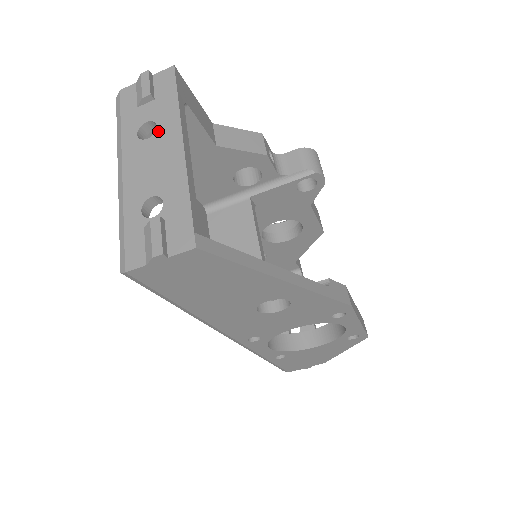
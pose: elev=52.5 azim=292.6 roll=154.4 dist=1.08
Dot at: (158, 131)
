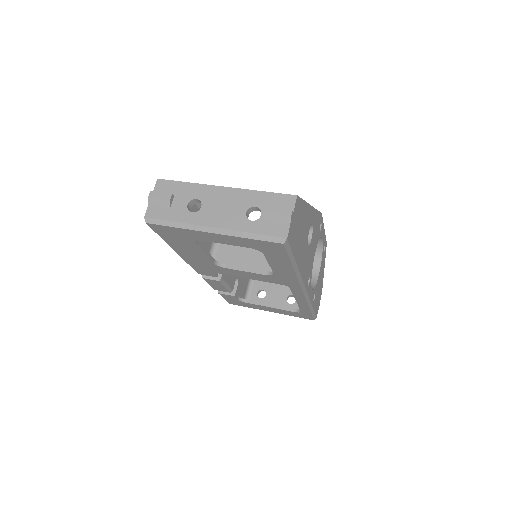
Dot at: (201, 199)
